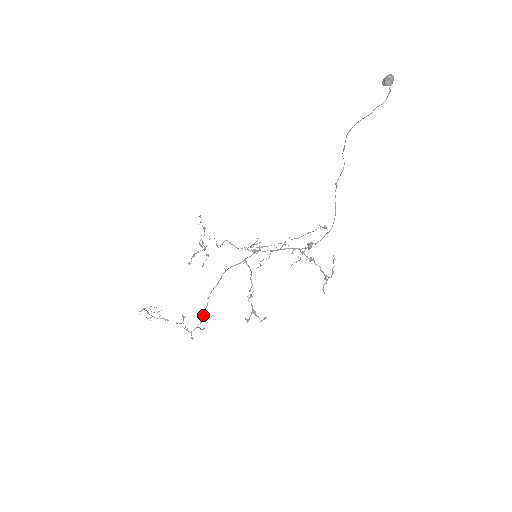
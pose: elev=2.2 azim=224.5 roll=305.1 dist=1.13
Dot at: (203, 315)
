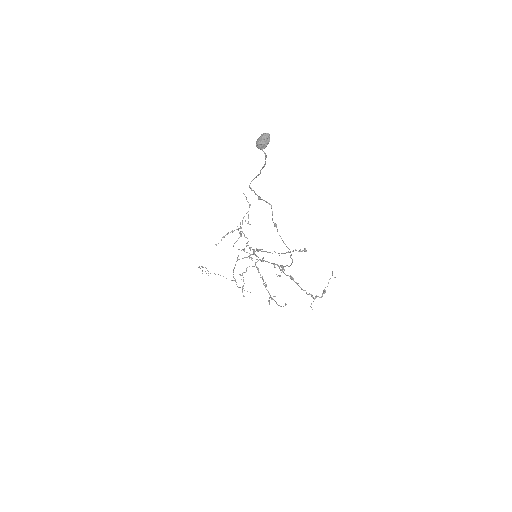
Dot at: occluded
